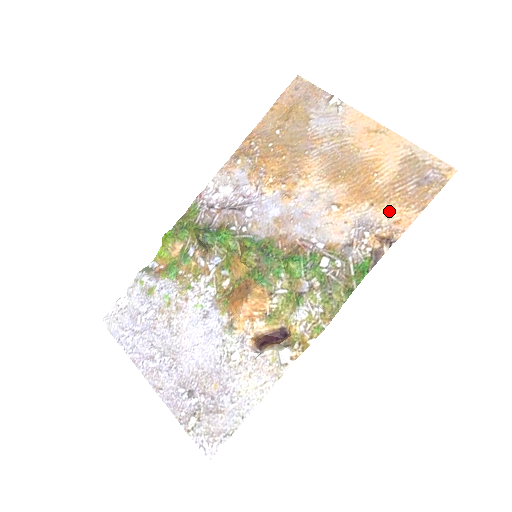
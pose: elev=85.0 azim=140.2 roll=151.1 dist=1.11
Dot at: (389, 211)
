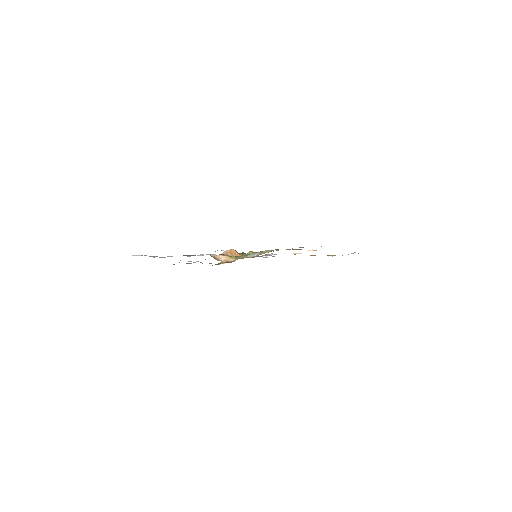
Dot at: occluded
